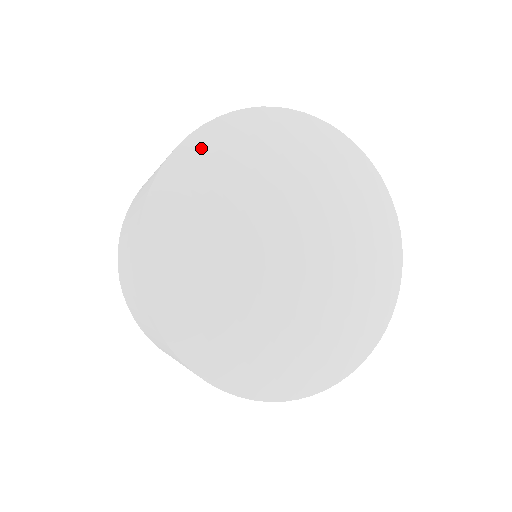
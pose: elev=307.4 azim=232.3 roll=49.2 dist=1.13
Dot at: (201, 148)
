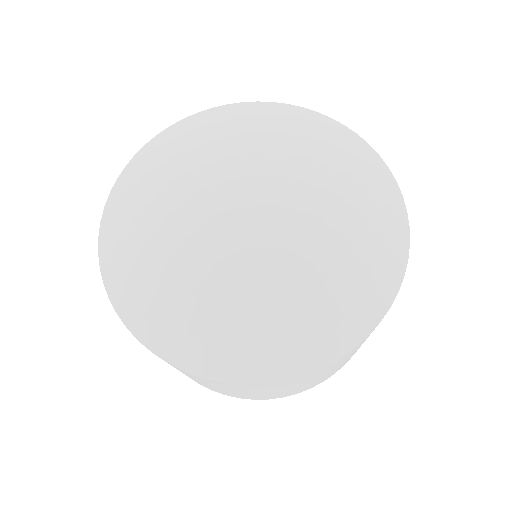
Dot at: (129, 184)
